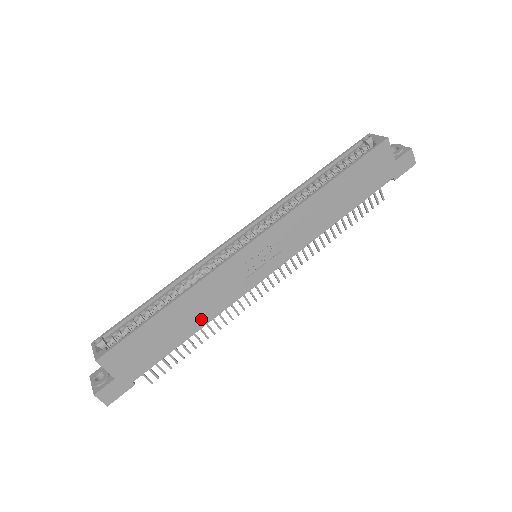
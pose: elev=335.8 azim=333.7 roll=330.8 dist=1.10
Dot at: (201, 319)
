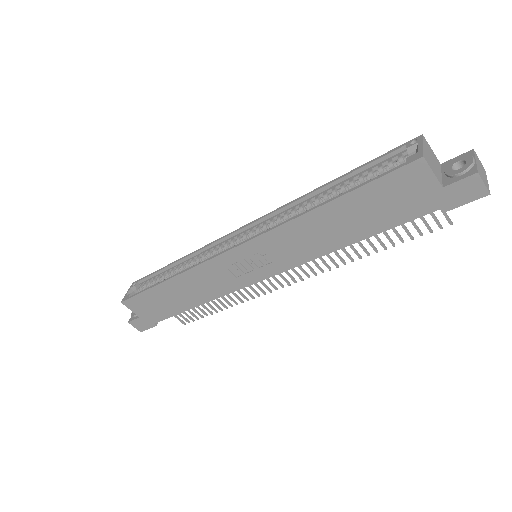
Dot at: (199, 298)
